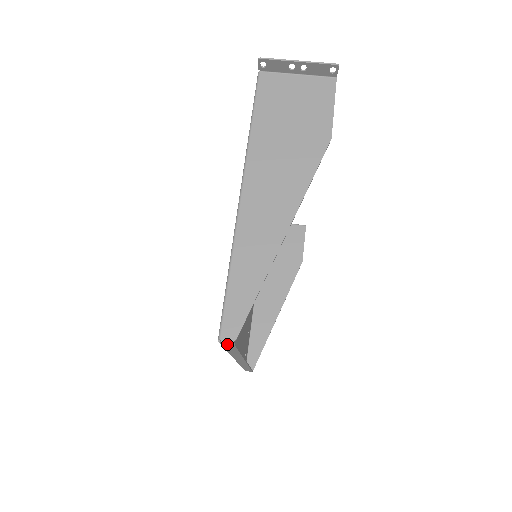
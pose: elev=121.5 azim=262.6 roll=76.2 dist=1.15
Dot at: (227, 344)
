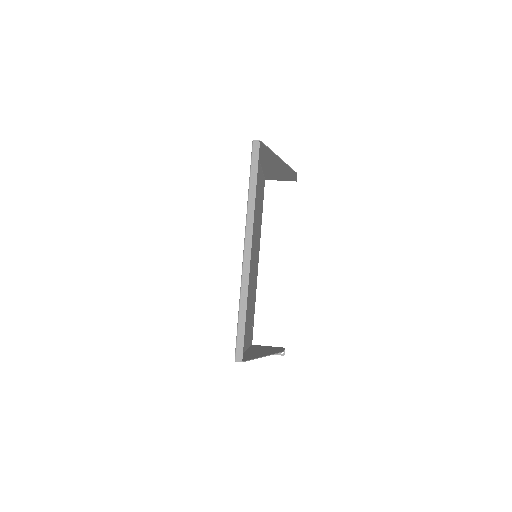
Dot at: (256, 144)
